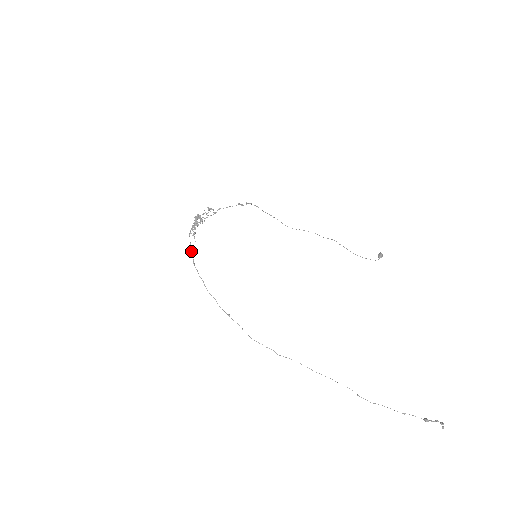
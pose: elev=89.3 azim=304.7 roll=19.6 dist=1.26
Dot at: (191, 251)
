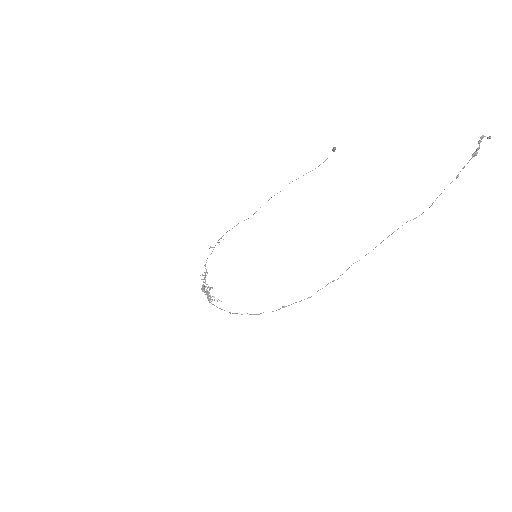
Dot at: occluded
